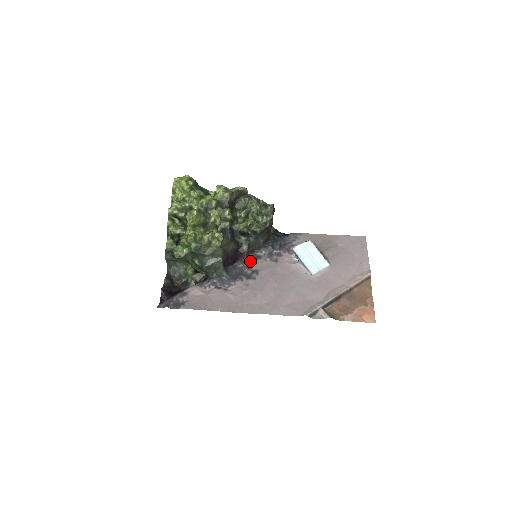
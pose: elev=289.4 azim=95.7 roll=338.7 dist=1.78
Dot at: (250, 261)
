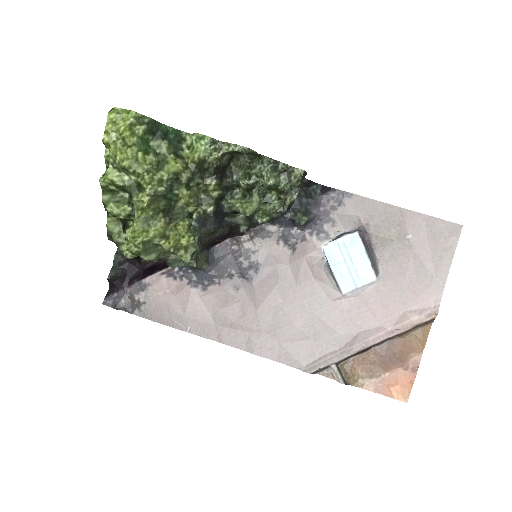
Dot at: (251, 242)
